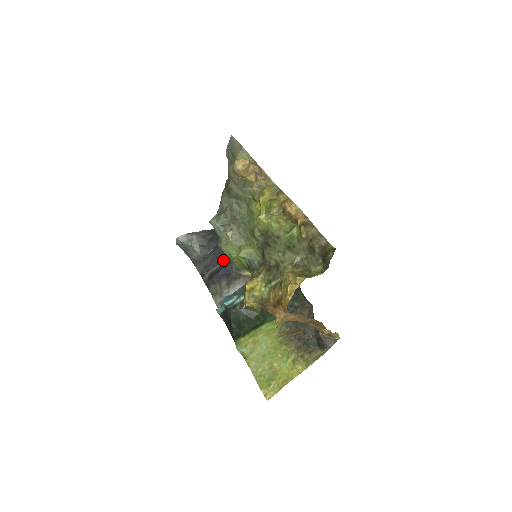
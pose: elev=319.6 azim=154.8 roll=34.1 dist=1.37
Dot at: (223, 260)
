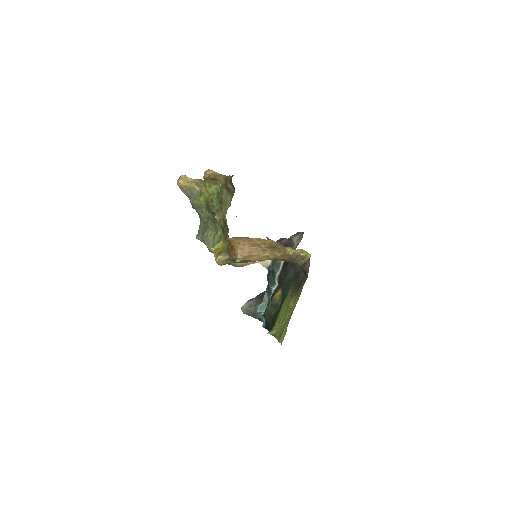
Dot at: occluded
